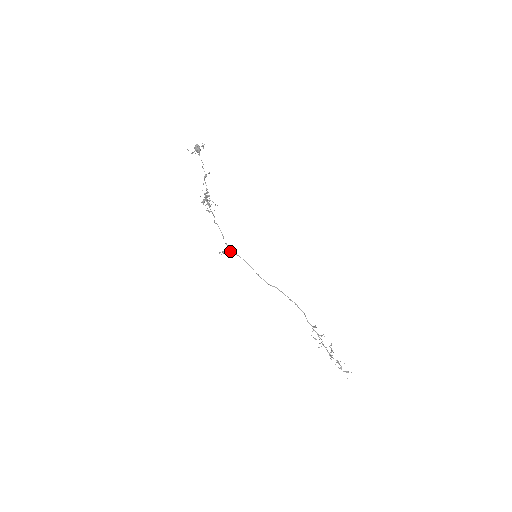
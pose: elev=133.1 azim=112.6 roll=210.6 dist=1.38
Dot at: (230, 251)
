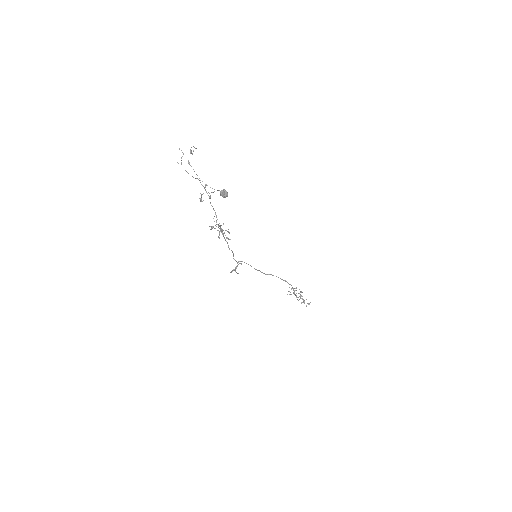
Dot at: (238, 264)
